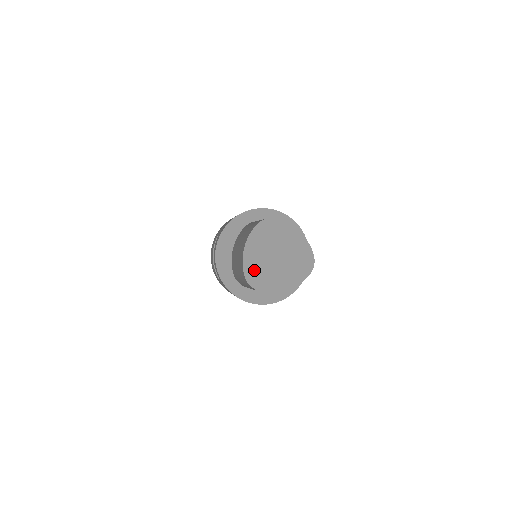
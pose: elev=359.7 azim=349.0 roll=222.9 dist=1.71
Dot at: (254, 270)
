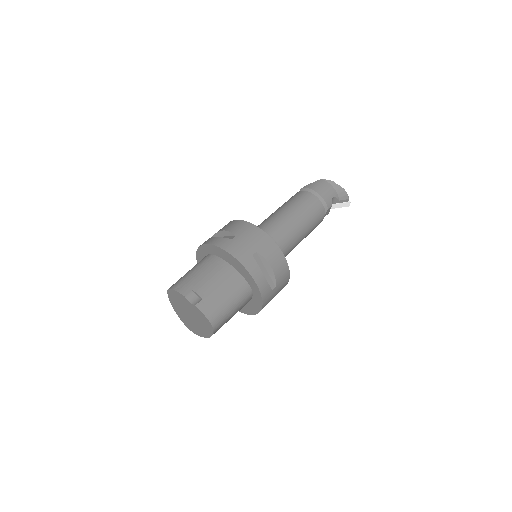
Dot at: (185, 321)
